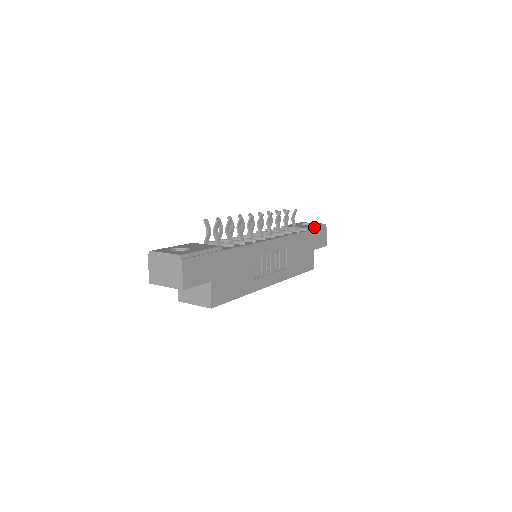
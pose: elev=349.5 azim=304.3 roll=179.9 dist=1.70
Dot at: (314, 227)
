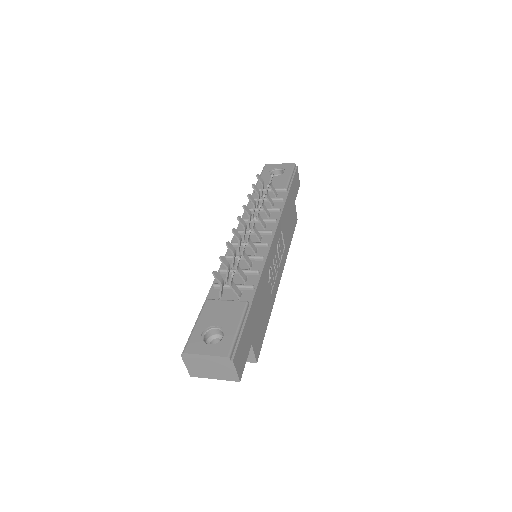
Dot at: (290, 179)
